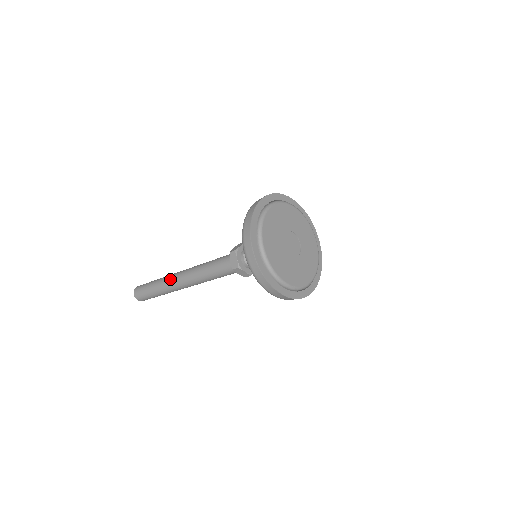
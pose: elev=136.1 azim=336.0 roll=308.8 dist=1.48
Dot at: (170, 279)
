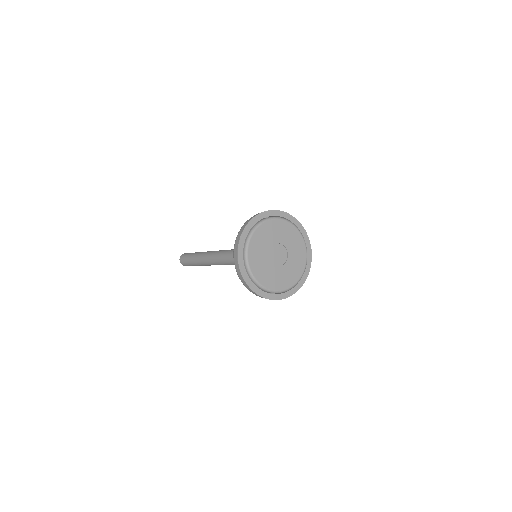
Dot at: (201, 259)
